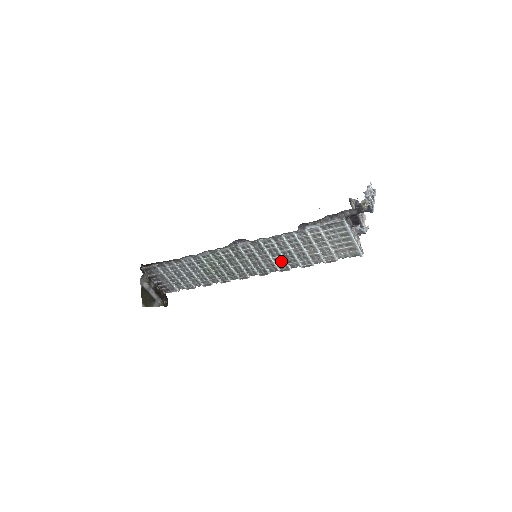
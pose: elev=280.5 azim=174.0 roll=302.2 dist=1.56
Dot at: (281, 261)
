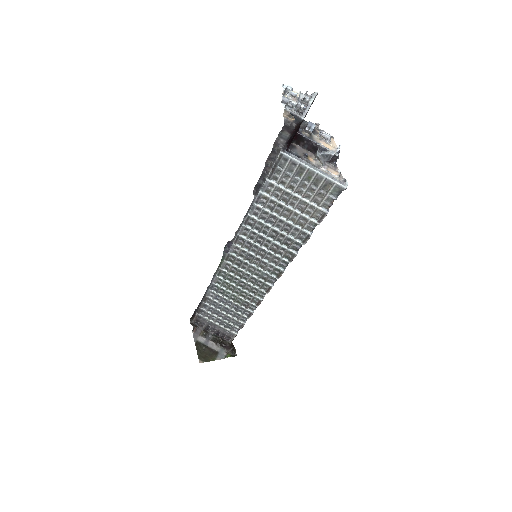
Dot at: (278, 248)
